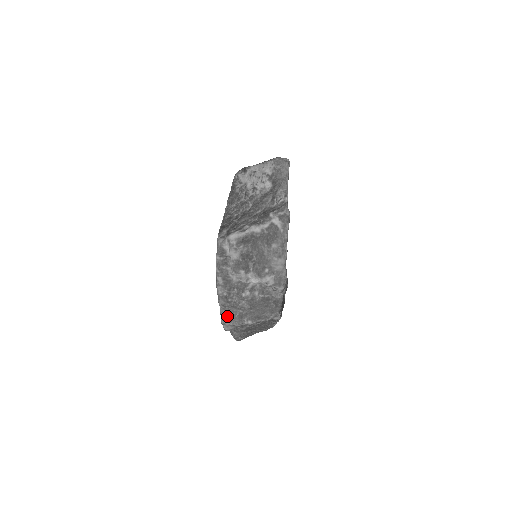
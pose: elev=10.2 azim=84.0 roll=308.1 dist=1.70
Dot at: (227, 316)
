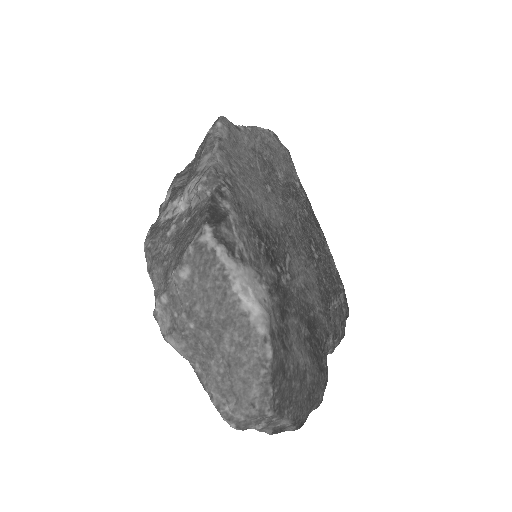
Dot at: occluded
